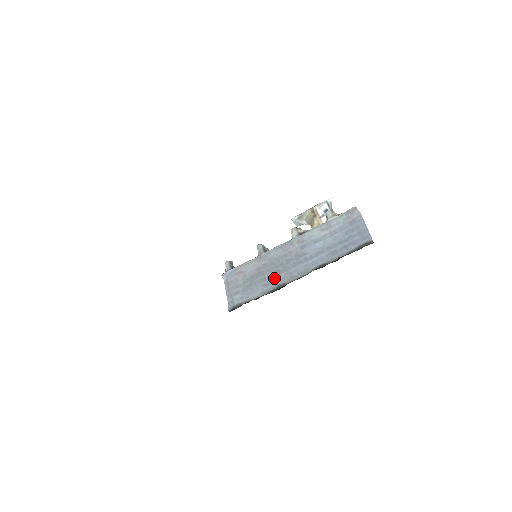
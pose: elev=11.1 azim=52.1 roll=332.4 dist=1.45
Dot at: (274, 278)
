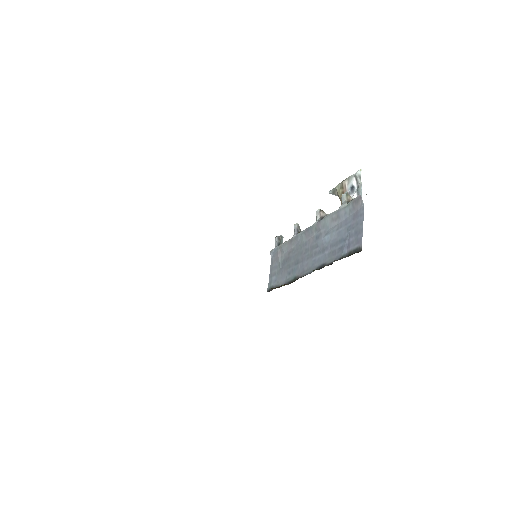
Dot at: (294, 268)
